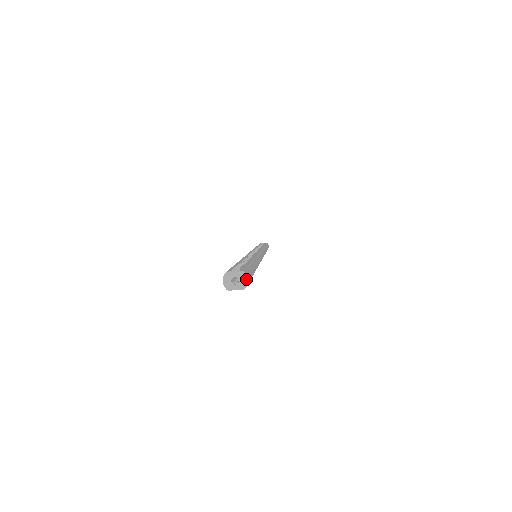
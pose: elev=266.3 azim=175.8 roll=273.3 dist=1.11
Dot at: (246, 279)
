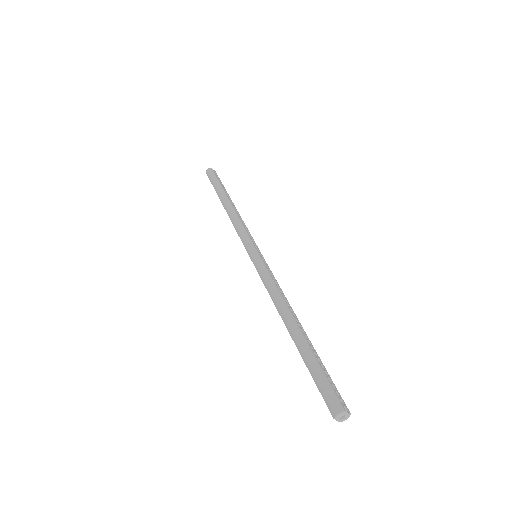
Dot at: occluded
